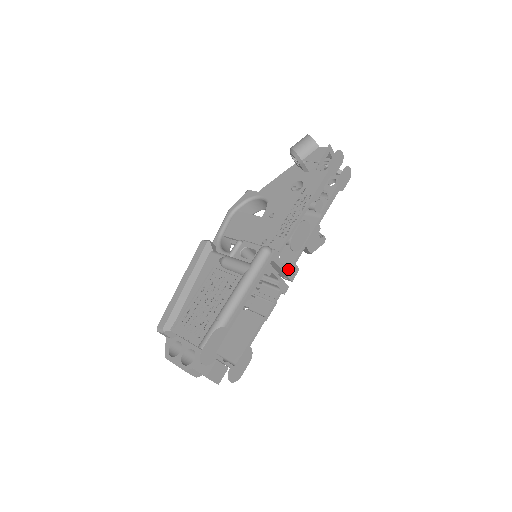
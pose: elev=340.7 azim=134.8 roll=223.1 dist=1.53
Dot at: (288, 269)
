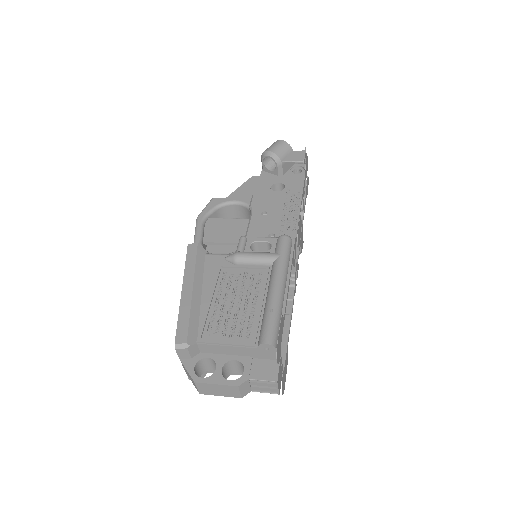
Dot at: (296, 264)
